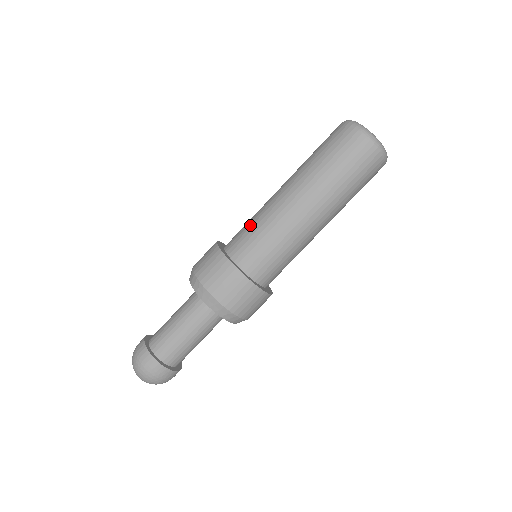
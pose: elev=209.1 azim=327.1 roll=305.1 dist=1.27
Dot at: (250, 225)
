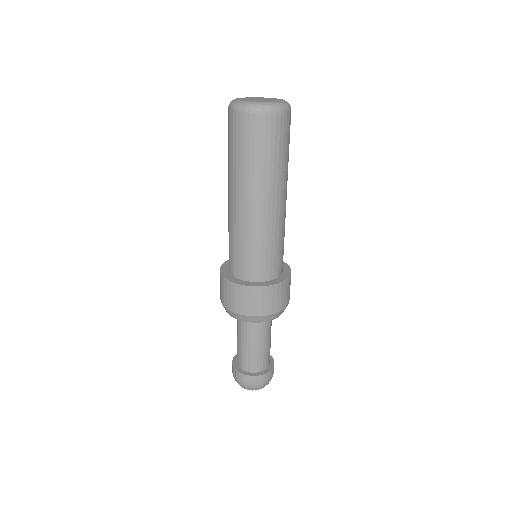
Dot at: occluded
